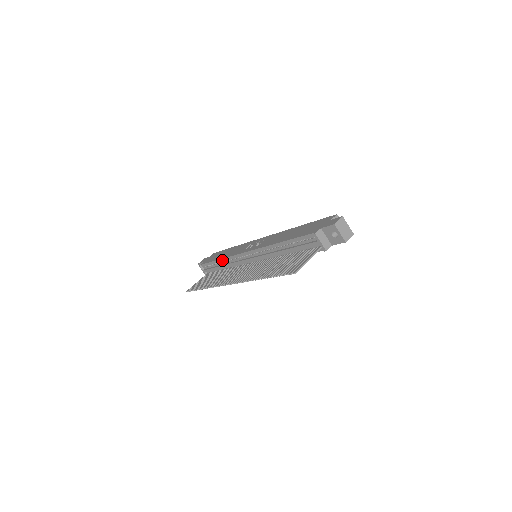
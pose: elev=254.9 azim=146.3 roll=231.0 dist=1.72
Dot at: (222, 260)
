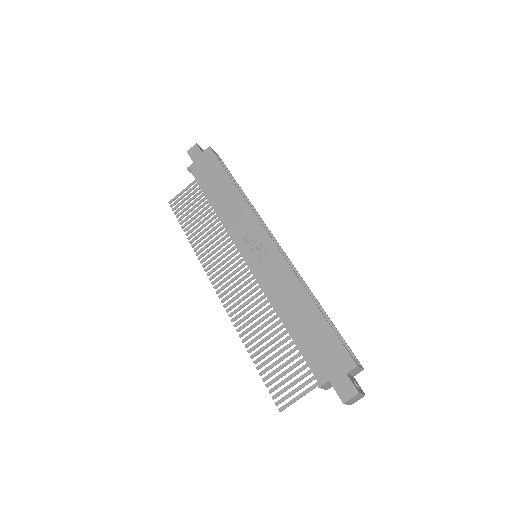
Dot at: (215, 209)
